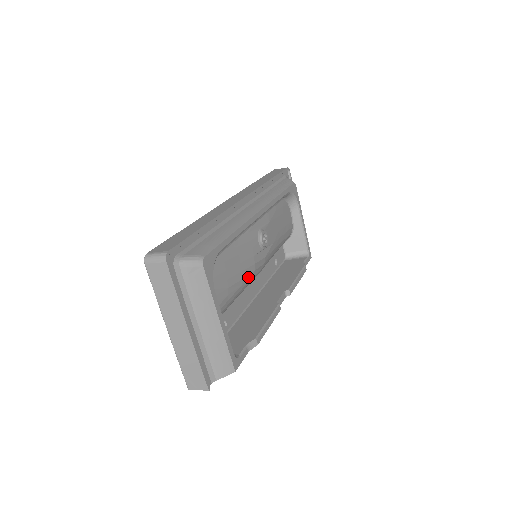
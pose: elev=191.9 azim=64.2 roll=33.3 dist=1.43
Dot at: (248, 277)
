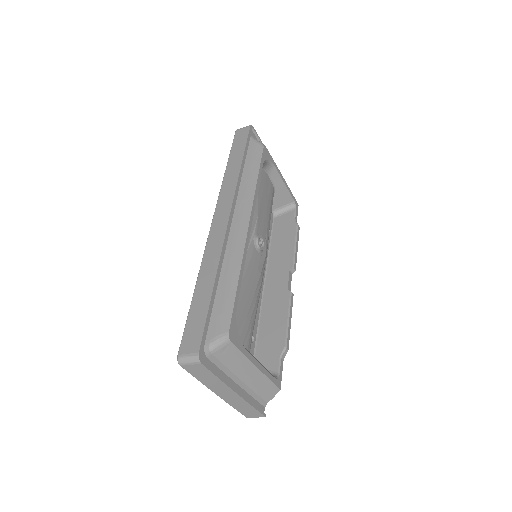
Dot at: (259, 290)
